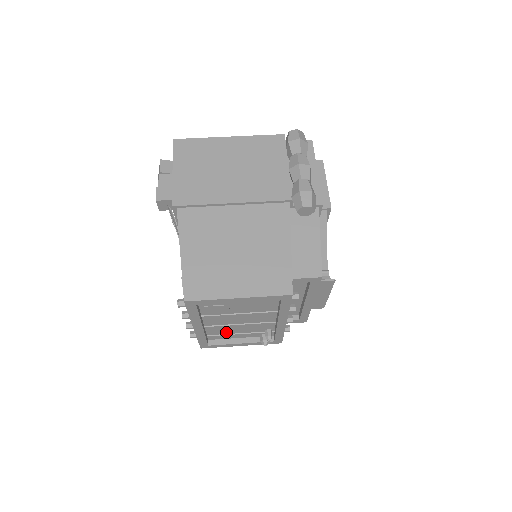
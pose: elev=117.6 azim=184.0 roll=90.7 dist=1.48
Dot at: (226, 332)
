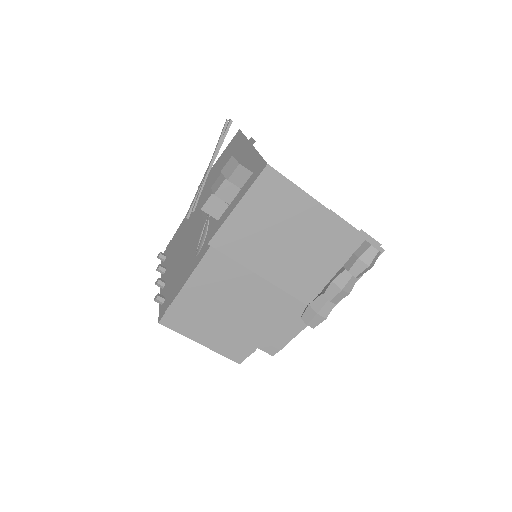
Dot at: occluded
